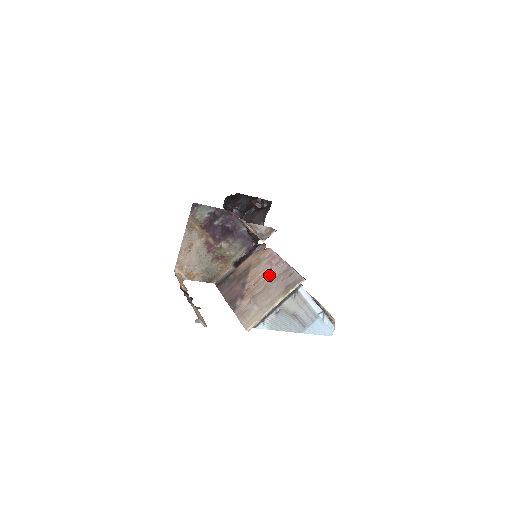
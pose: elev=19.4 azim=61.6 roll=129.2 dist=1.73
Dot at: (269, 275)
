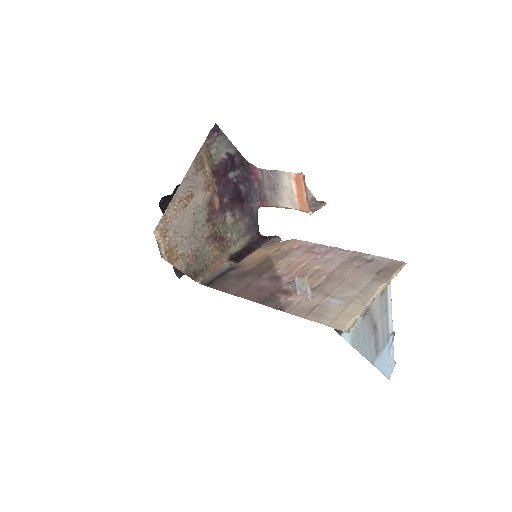
Dot at: (324, 264)
